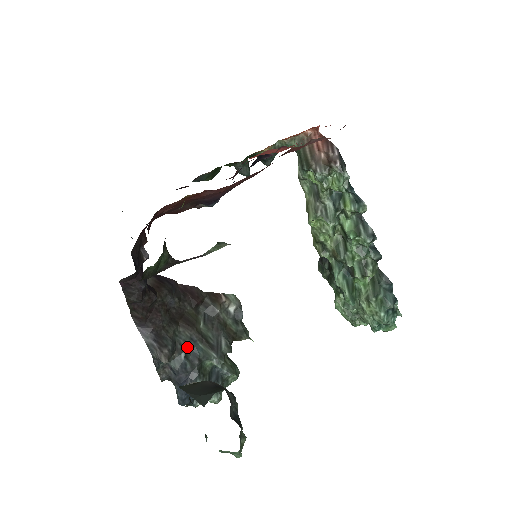
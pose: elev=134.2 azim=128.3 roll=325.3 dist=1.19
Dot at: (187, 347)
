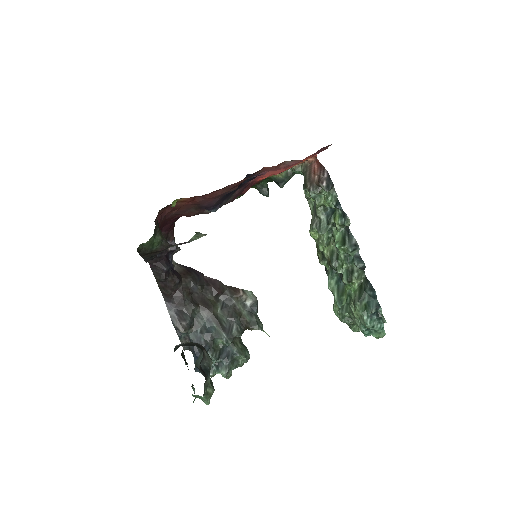
Dot at: (203, 325)
